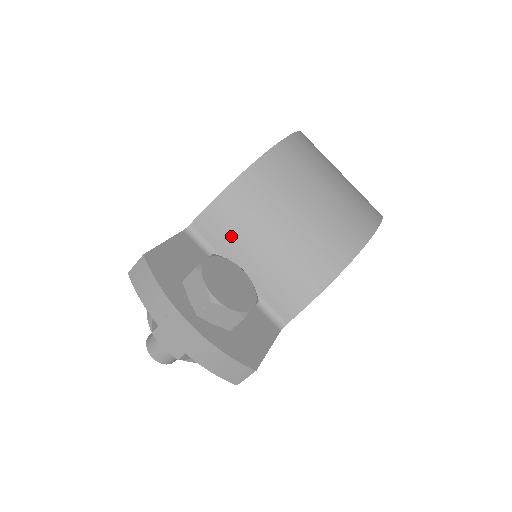
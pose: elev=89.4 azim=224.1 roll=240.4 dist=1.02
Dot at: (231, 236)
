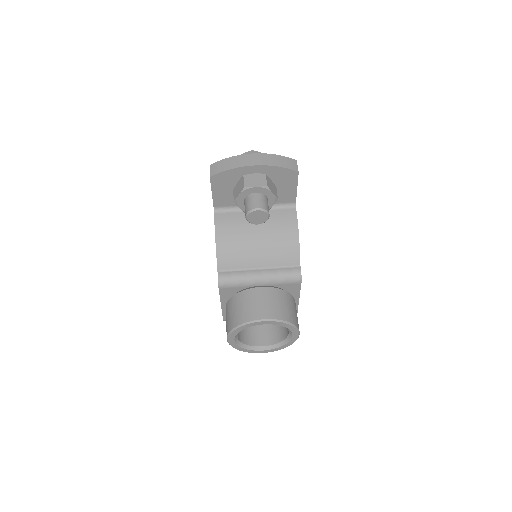
Dot at: occluded
